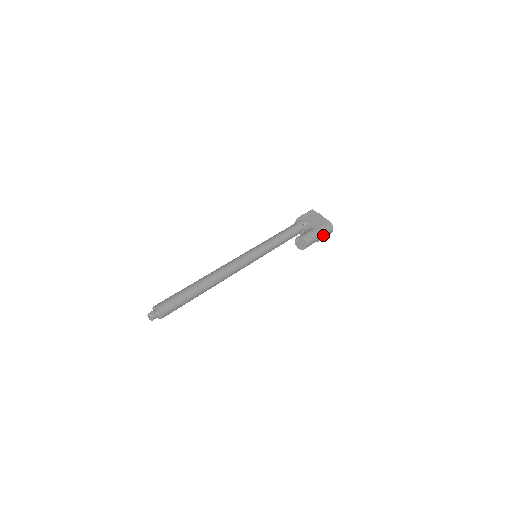
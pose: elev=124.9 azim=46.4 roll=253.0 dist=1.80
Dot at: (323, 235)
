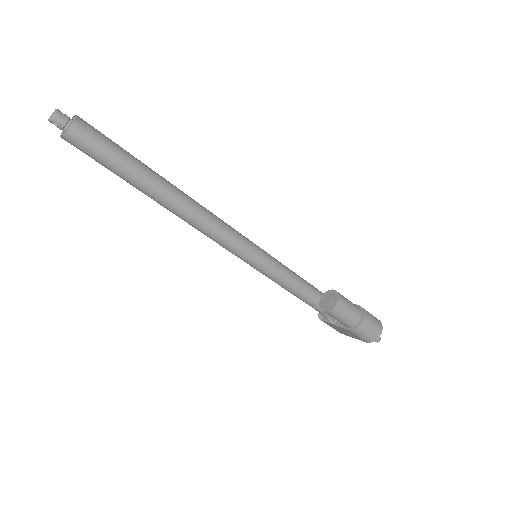
Dot at: (366, 318)
